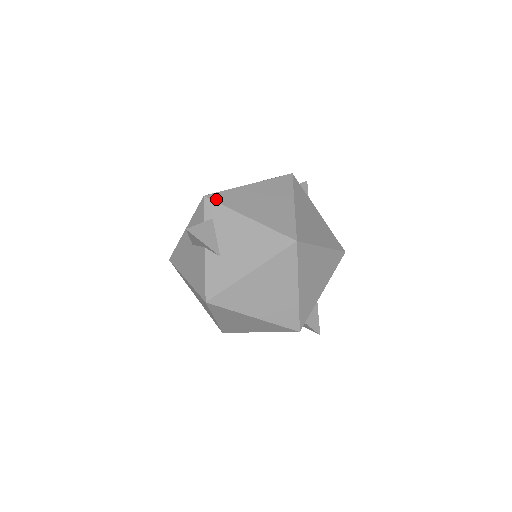
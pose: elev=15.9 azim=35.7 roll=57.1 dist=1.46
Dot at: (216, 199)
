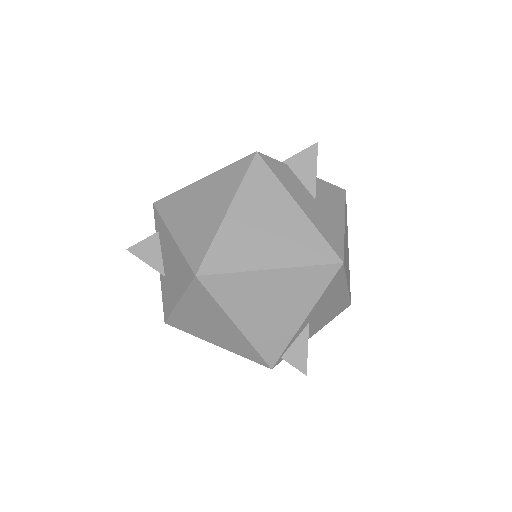
Dot at: (160, 208)
